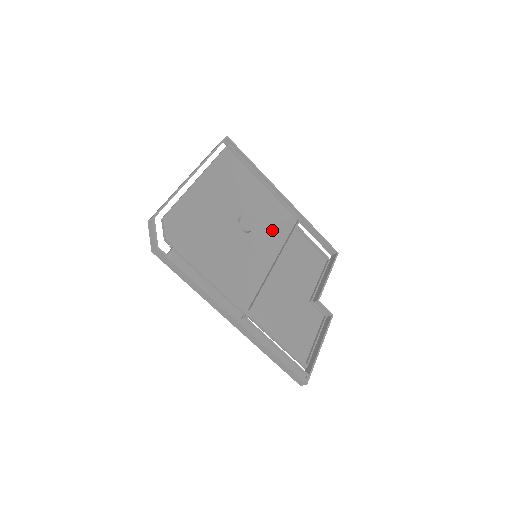
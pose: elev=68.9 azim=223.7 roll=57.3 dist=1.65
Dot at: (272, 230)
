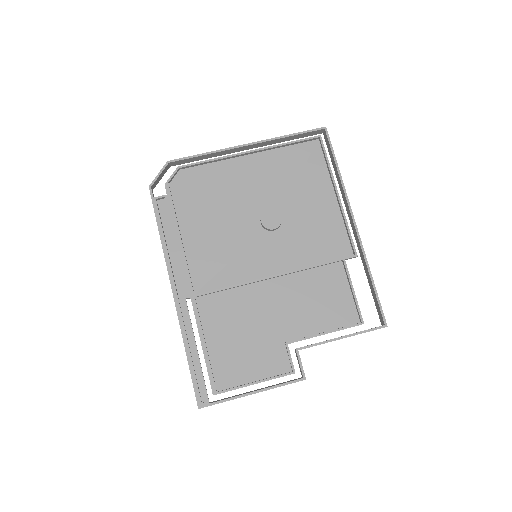
Dot at: (304, 245)
